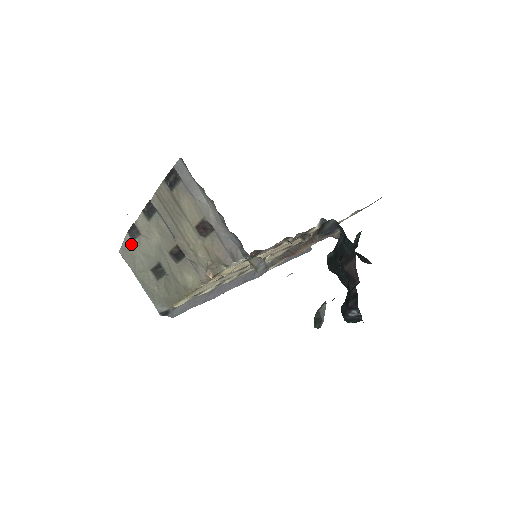
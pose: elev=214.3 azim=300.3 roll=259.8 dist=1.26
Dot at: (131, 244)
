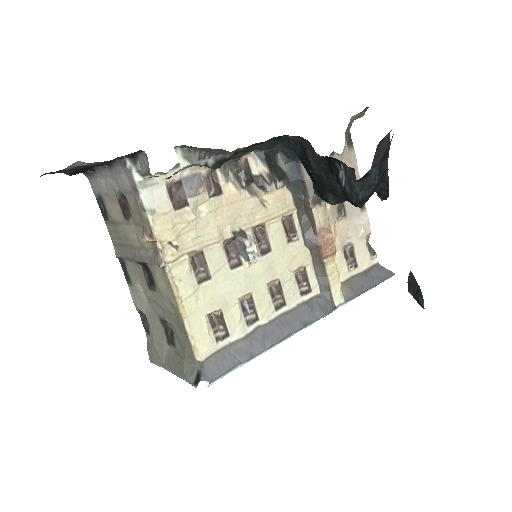
Dot at: (150, 339)
